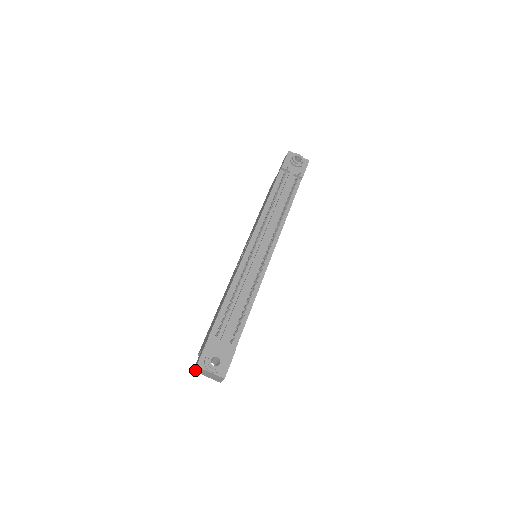
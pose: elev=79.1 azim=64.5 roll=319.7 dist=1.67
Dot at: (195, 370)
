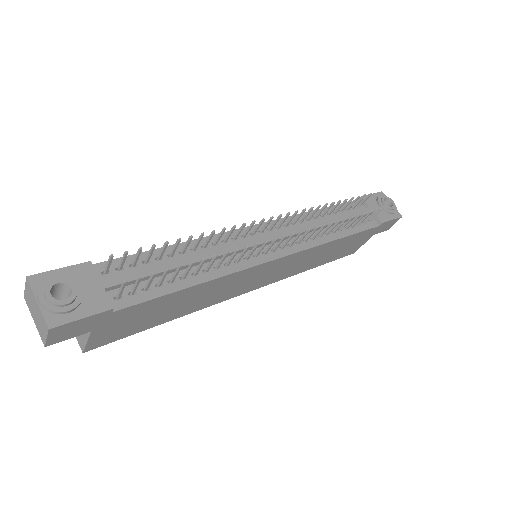
Dot at: (26, 294)
